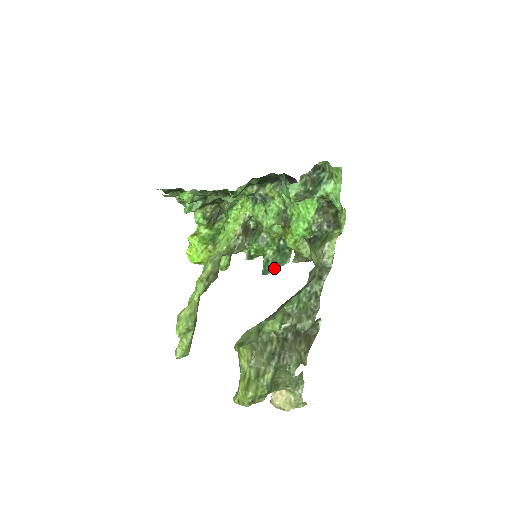
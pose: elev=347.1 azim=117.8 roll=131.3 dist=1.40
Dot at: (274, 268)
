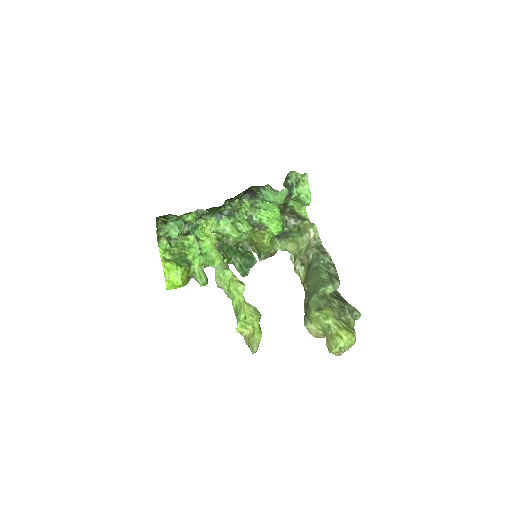
Dot at: (249, 269)
